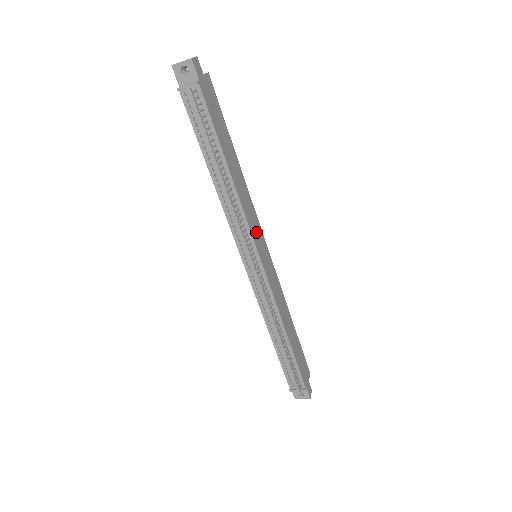
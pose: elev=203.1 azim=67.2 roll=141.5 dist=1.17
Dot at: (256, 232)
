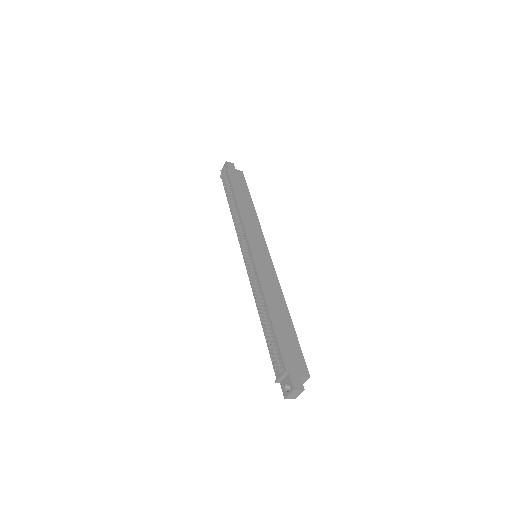
Dot at: (255, 237)
